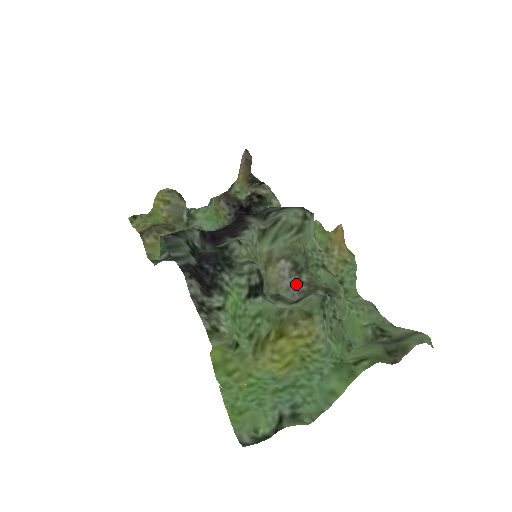
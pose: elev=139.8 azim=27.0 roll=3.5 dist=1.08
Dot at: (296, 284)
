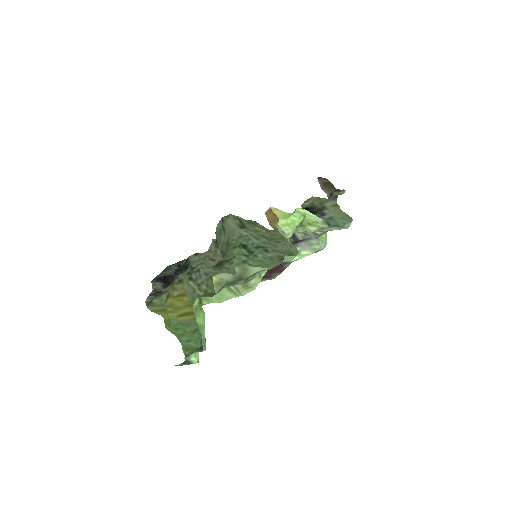
Dot at: occluded
